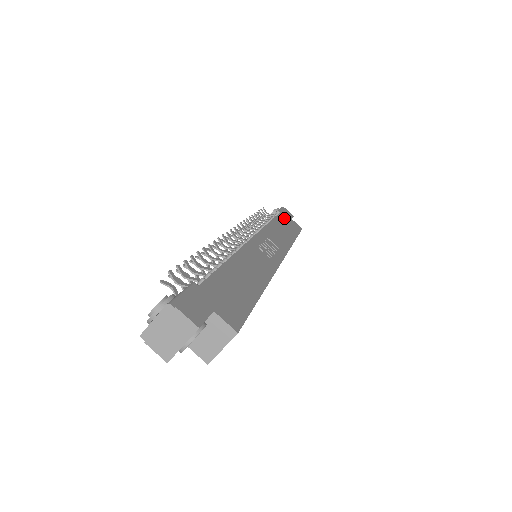
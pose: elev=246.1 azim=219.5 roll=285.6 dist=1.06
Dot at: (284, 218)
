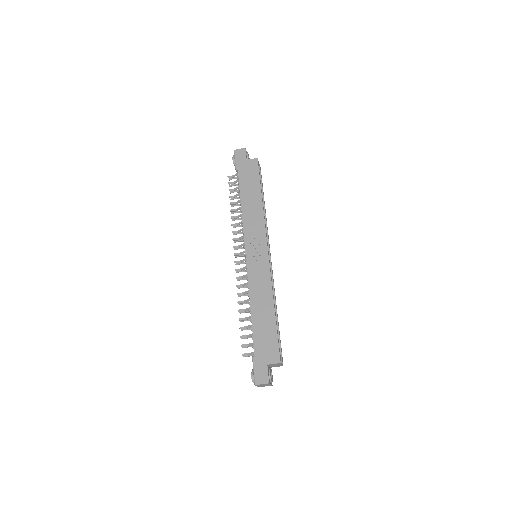
Dot at: (243, 175)
